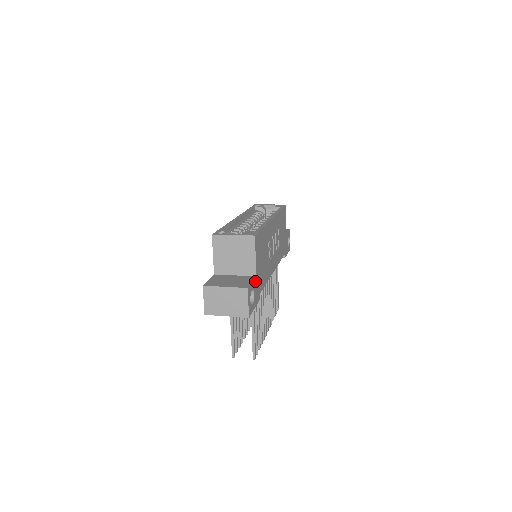
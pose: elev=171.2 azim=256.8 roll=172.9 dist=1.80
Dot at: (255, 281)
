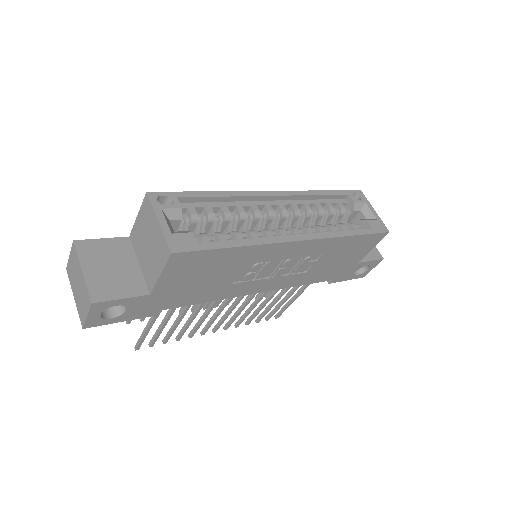
Dot at: (142, 298)
